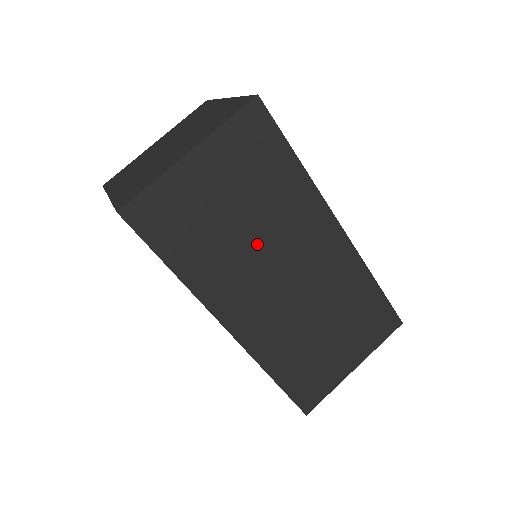
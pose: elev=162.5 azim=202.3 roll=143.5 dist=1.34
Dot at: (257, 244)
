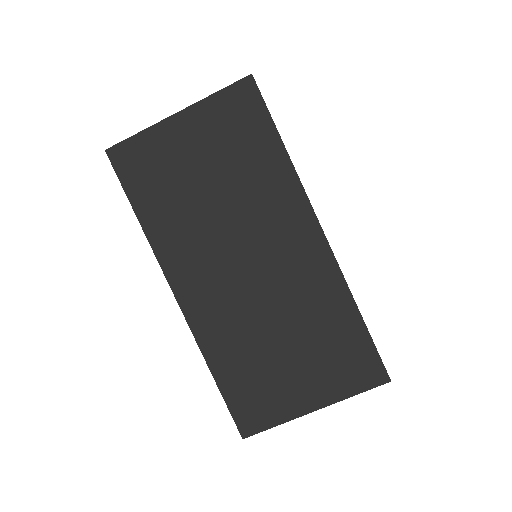
Dot at: (223, 219)
